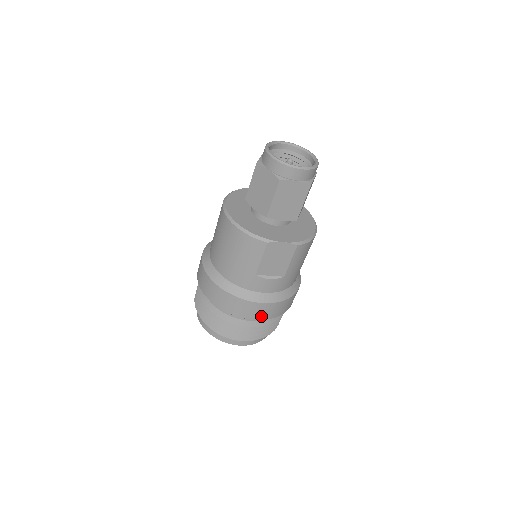
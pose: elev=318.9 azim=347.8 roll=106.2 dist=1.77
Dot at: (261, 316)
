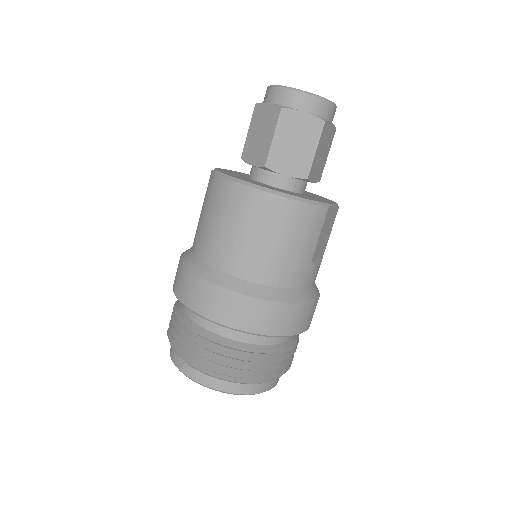
Dot at: (310, 322)
